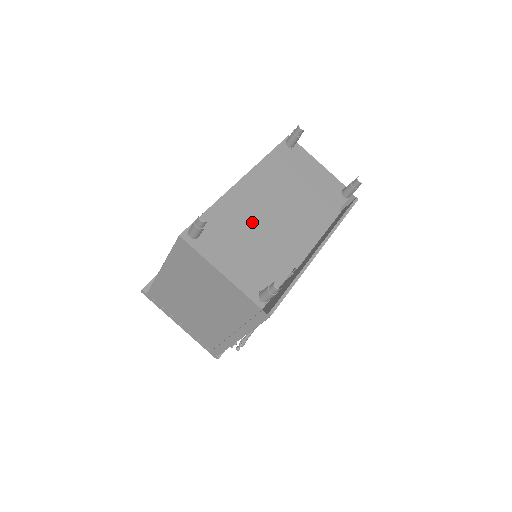
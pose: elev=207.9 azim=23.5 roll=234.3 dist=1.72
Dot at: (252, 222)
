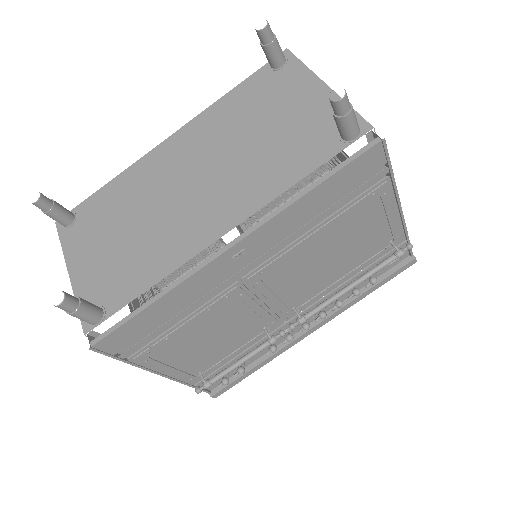
Dot at: (146, 201)
